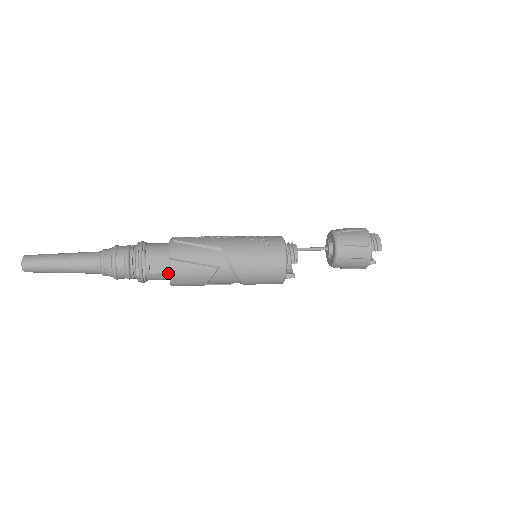
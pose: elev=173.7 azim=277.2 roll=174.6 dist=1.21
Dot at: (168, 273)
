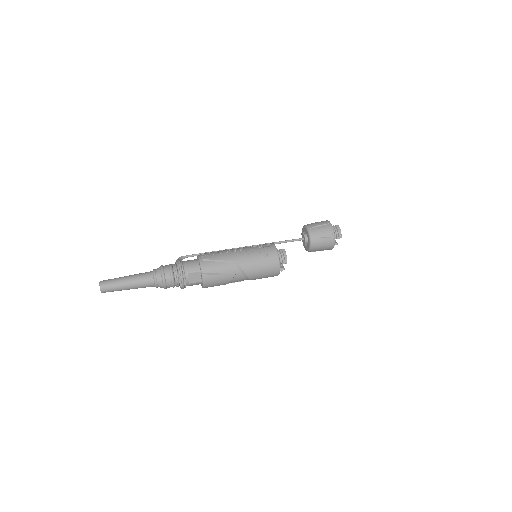
Dot at: (201, 281)
